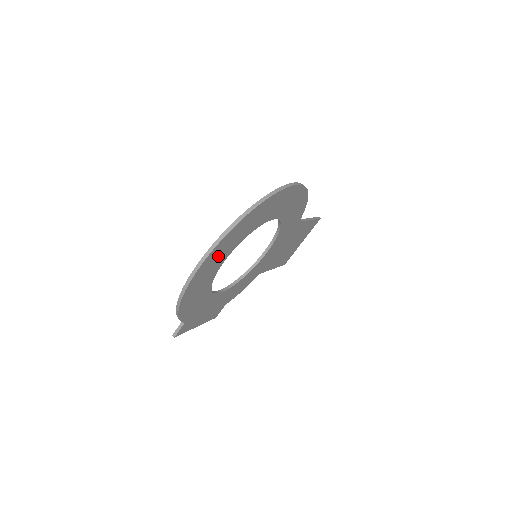
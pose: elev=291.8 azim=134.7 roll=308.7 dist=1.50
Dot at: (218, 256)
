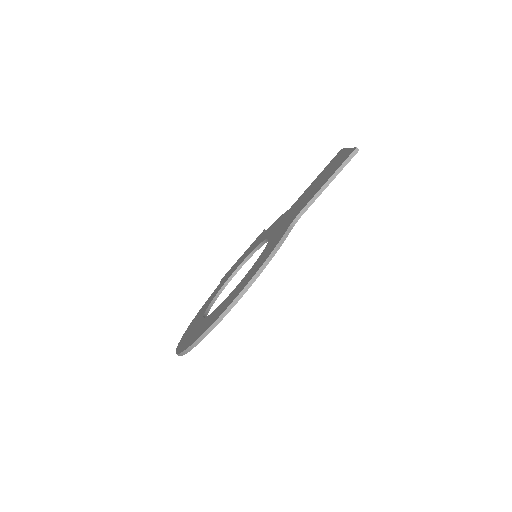
Dot at: occluded
